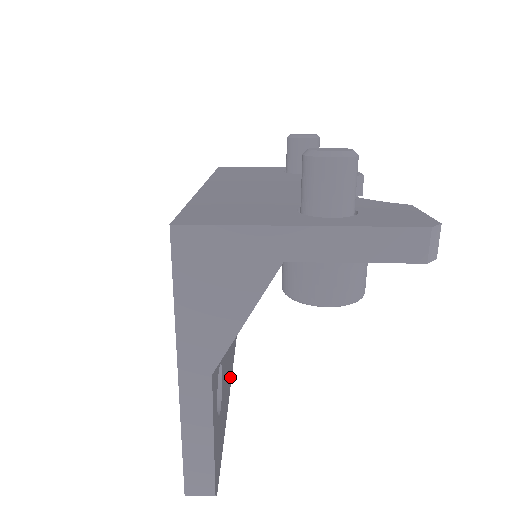
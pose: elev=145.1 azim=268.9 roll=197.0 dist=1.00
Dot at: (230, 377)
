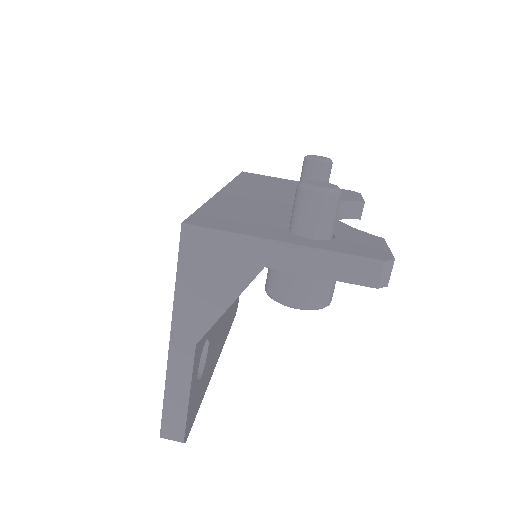
Dot at: (218, 354)
